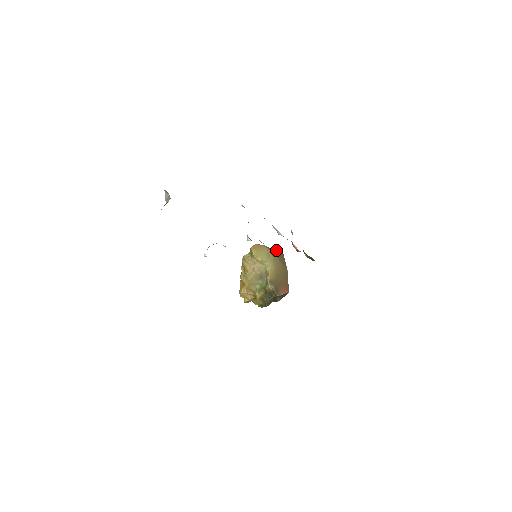
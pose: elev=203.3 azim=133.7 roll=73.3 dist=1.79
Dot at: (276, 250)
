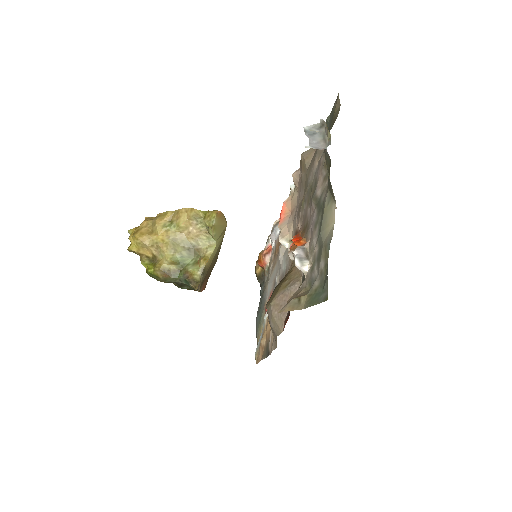
Dot at: occluded
